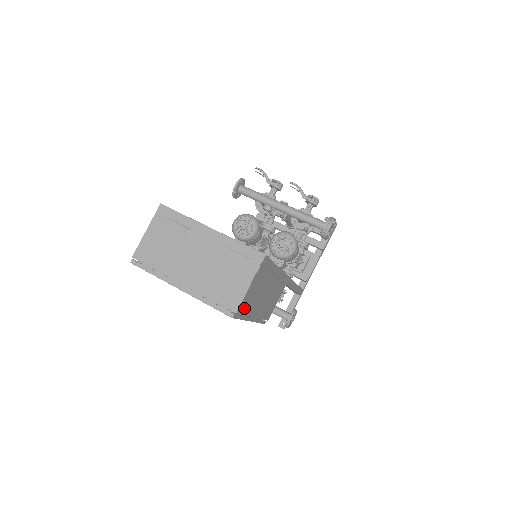
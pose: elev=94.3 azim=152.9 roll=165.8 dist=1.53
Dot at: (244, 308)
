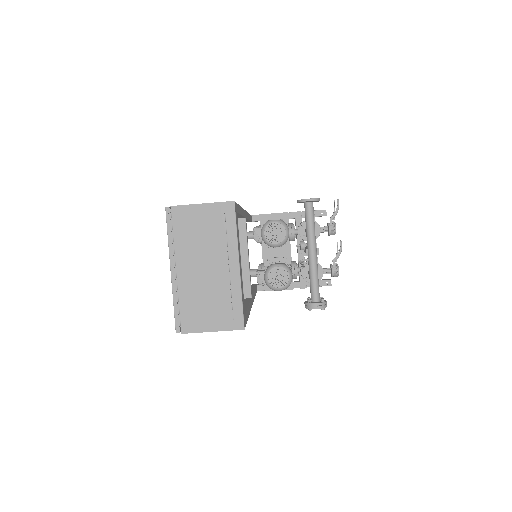
Dot at: occluded
